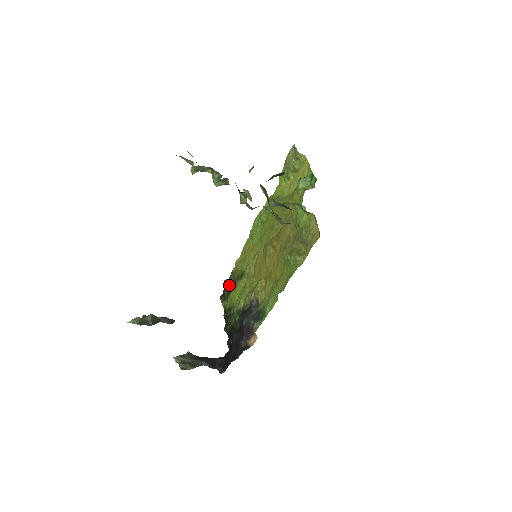
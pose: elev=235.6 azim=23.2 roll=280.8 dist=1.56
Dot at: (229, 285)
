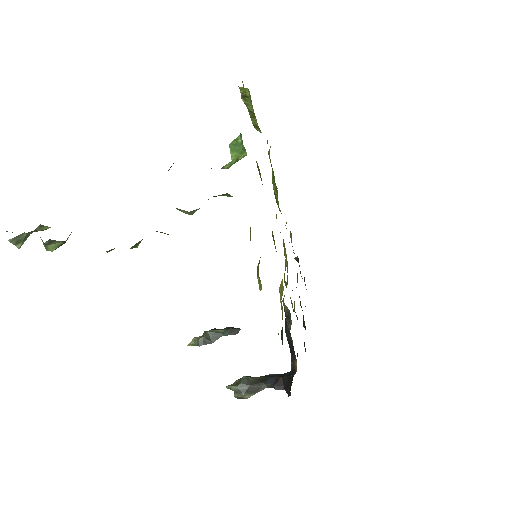
Dot at: occluded
